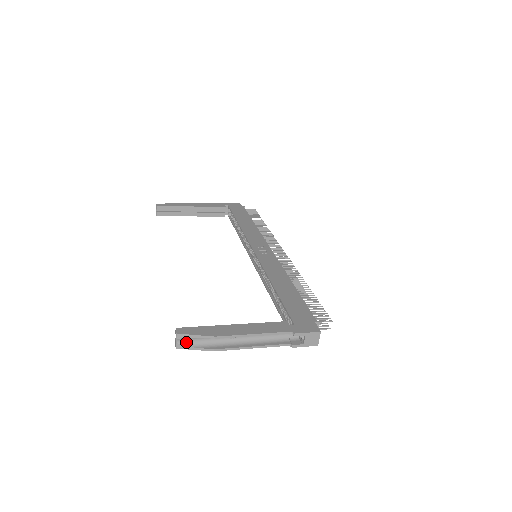
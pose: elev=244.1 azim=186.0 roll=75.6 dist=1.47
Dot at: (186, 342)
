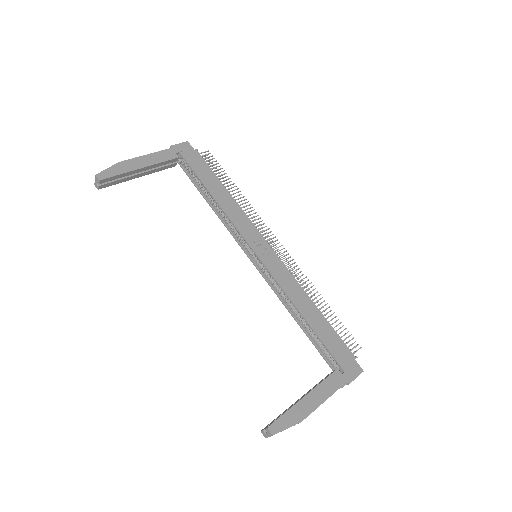
Dot at: occluded
